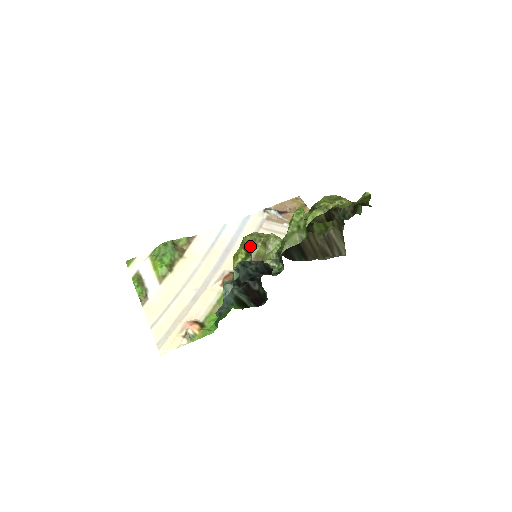
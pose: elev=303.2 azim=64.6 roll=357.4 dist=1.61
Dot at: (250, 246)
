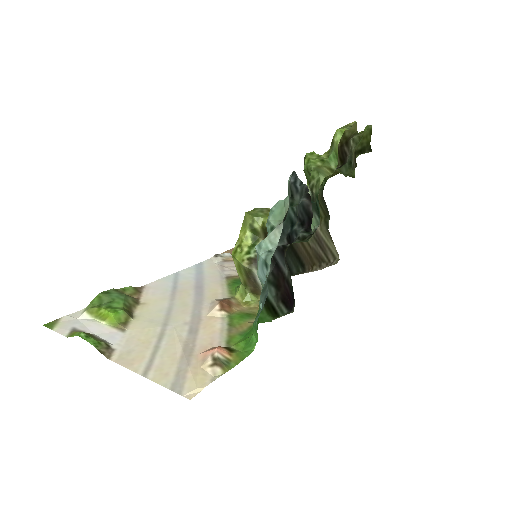
Dot at: (260, 216)
